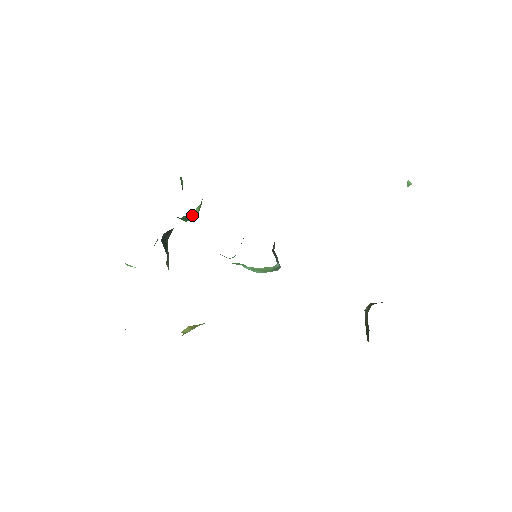
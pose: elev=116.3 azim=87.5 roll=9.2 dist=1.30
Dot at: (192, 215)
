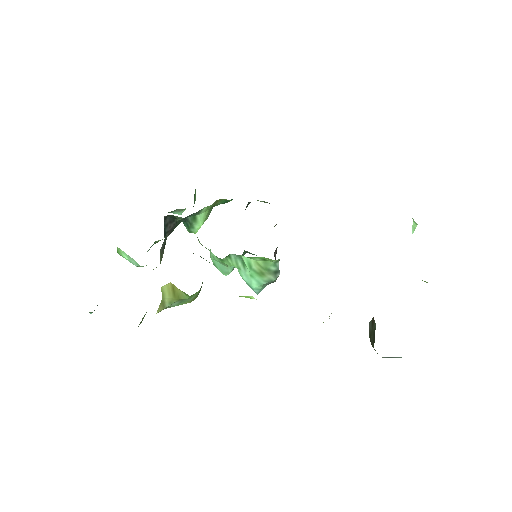
Dot at: (198, 219)
